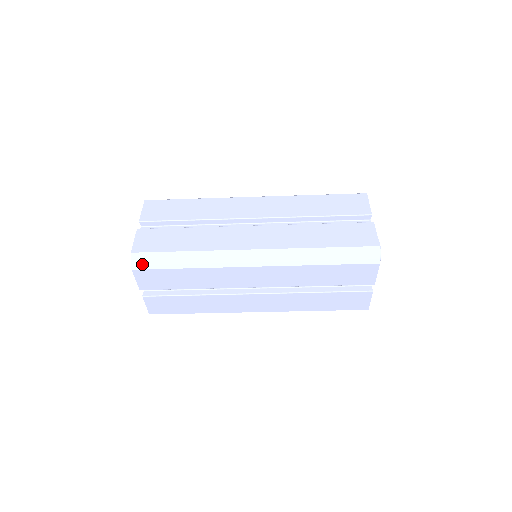
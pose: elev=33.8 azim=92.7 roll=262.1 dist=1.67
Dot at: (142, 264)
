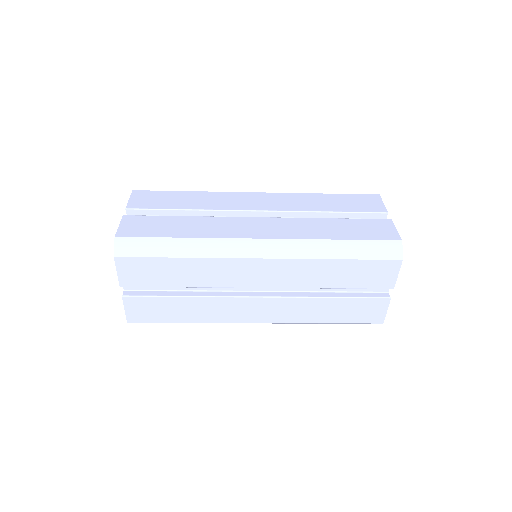
Dot at: occluded
